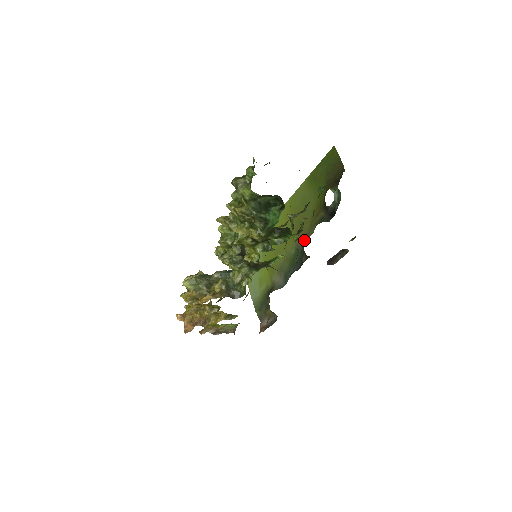
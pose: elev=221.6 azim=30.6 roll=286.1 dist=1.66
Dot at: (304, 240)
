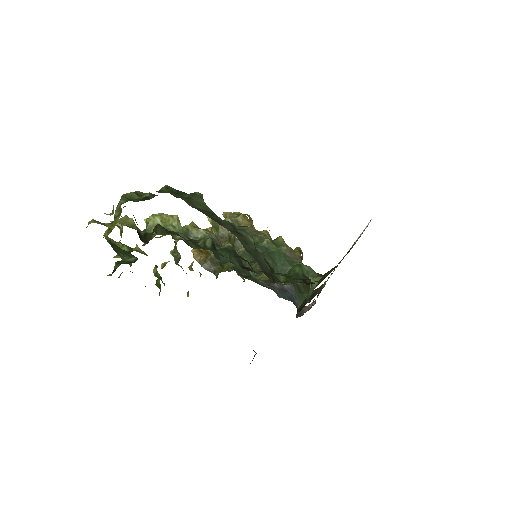
Dot at: occluded
